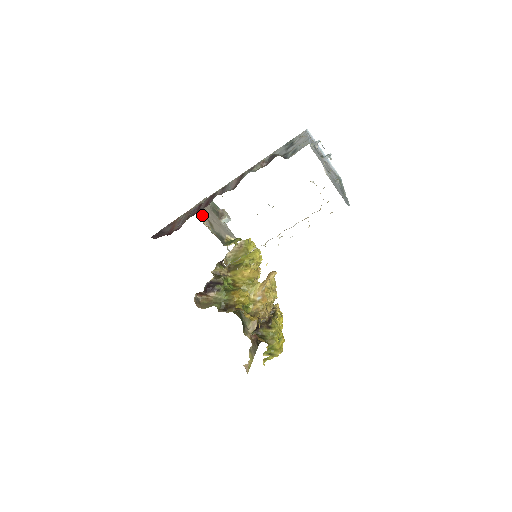
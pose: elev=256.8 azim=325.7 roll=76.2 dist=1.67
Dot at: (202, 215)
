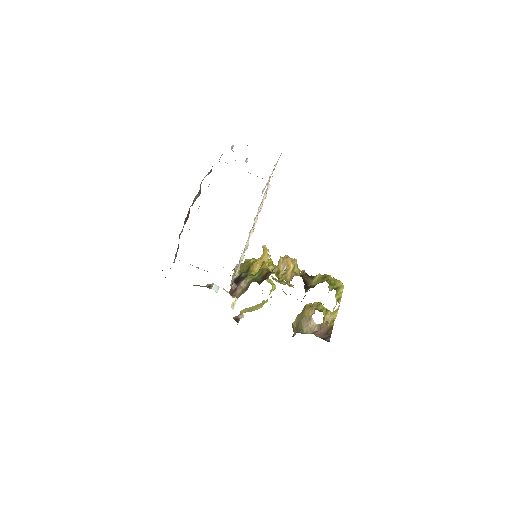
Dot at: occluded
